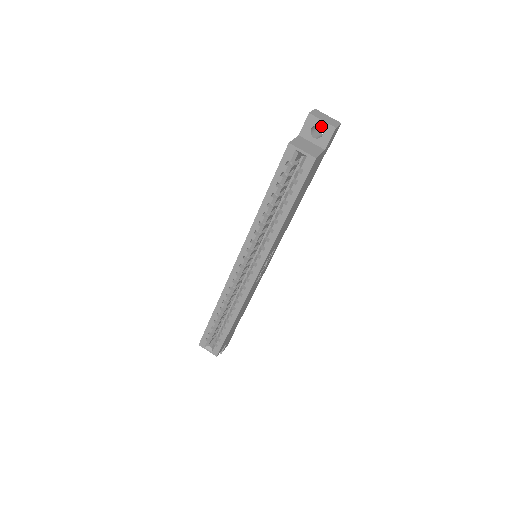
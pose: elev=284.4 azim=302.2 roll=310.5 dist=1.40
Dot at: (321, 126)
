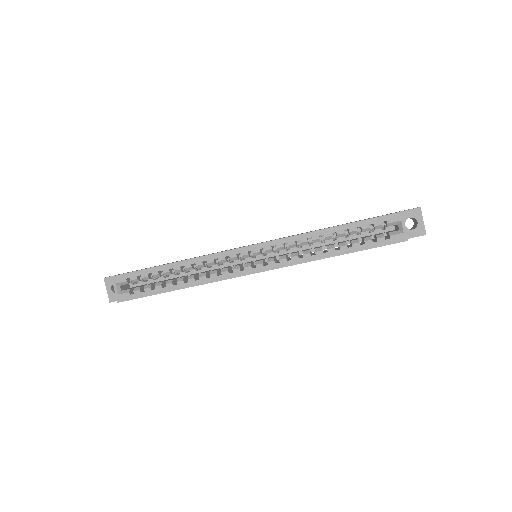
Dot at: (419, 223)
